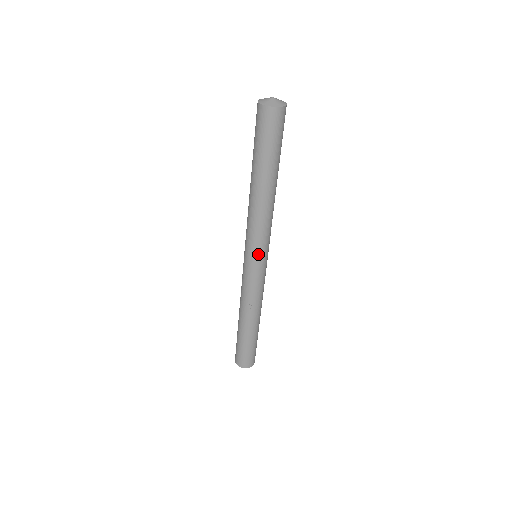
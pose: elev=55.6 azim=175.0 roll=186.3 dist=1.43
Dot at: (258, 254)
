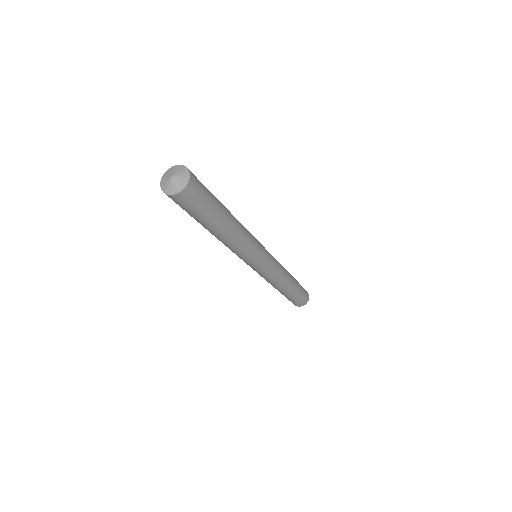
Dot at: (244, 261)
